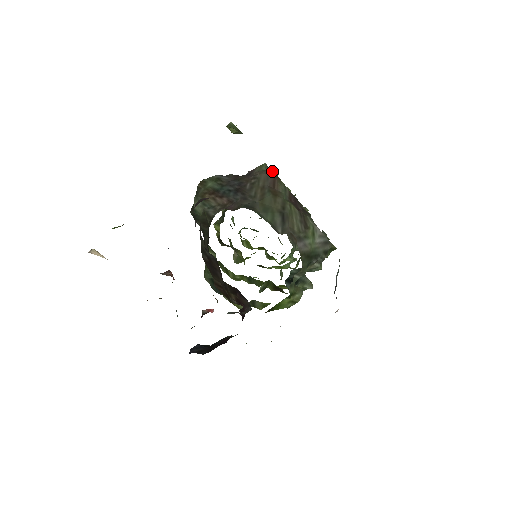
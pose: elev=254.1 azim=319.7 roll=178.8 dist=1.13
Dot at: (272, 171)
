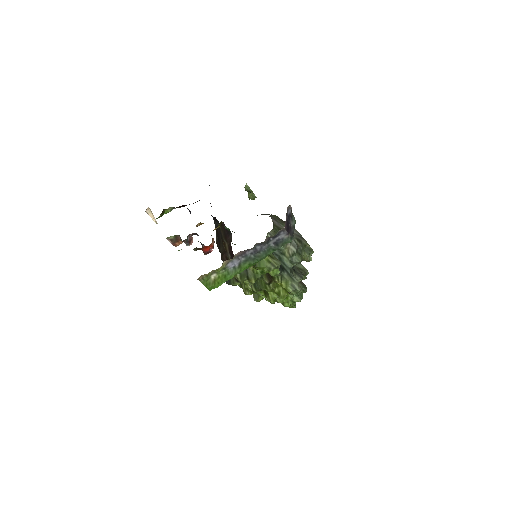
Dot at: occluded
